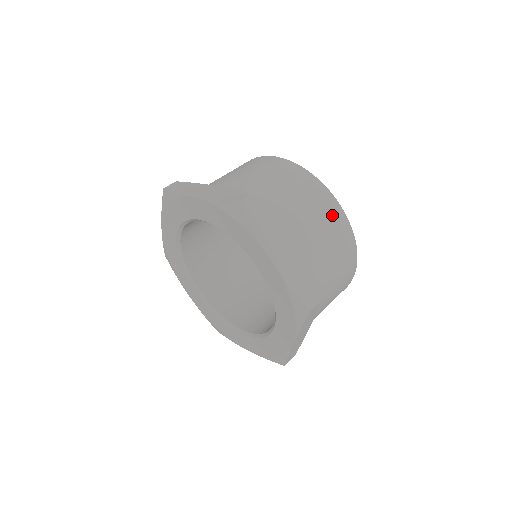
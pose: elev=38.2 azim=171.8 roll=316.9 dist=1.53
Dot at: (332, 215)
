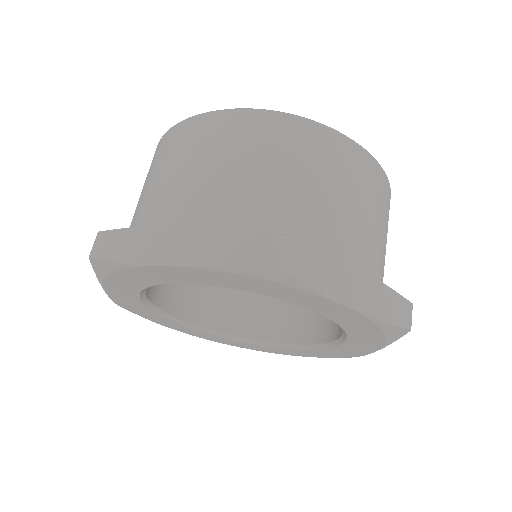
Dot at: (360, 169)
